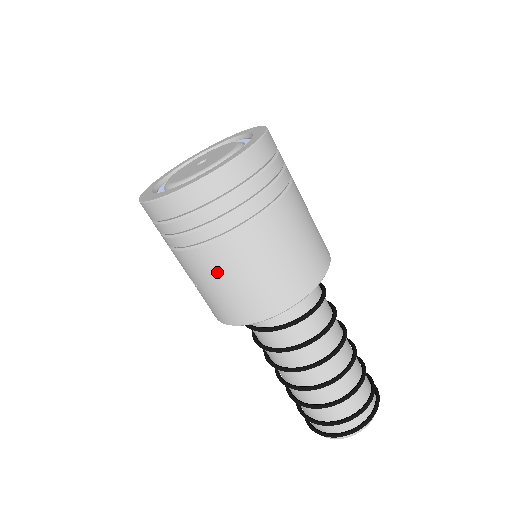
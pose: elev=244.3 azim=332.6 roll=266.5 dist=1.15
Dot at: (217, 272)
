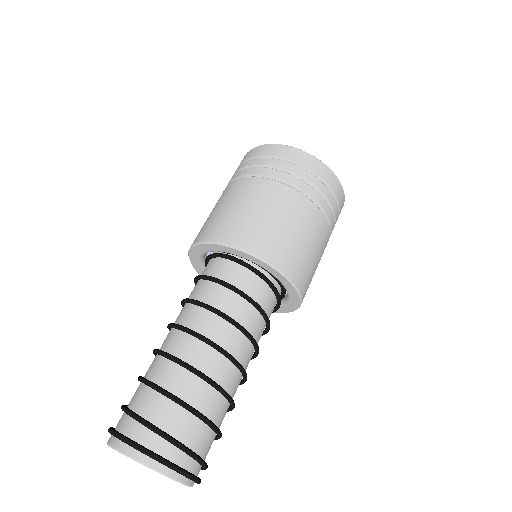
Dot at: (223, 199)
